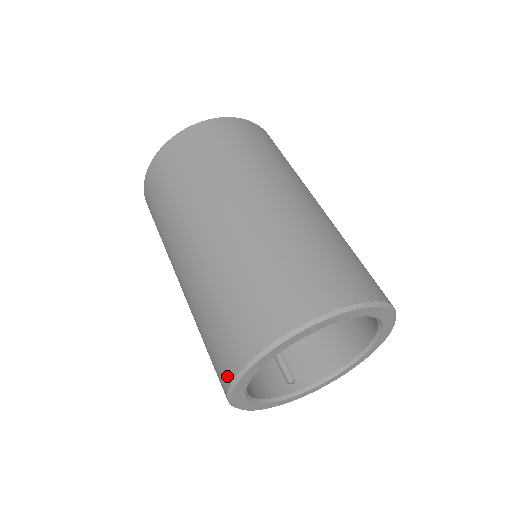
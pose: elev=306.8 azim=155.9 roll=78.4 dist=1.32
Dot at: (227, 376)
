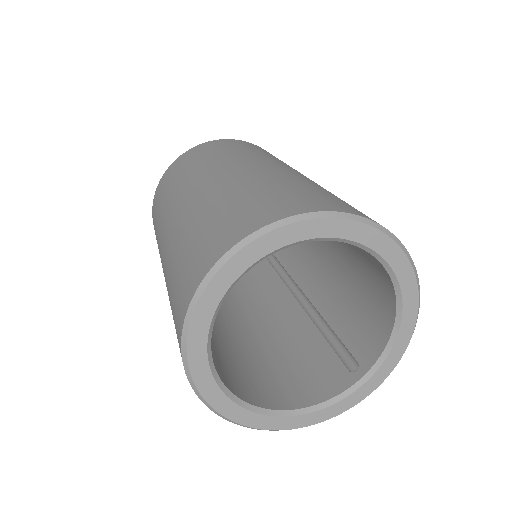
Dot at: occluded
